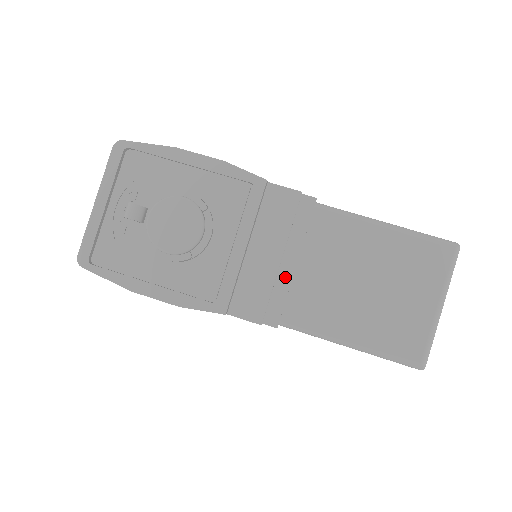
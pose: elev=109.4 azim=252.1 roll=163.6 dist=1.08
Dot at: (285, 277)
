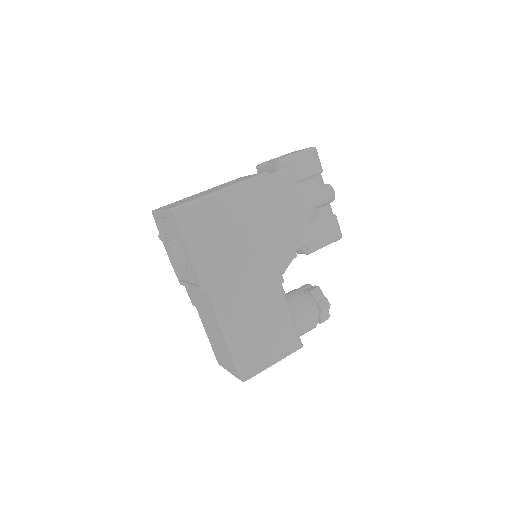
Dot at: (199, 306)
